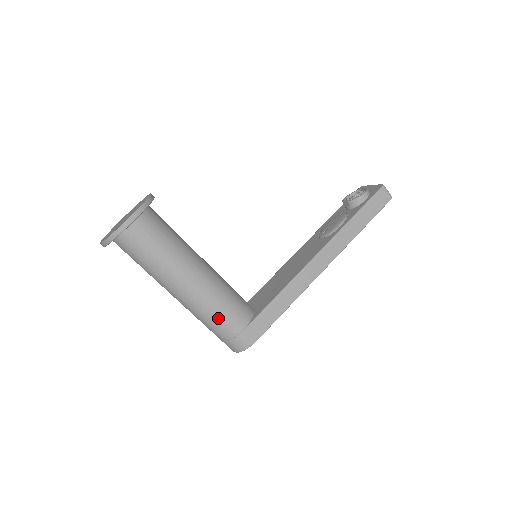
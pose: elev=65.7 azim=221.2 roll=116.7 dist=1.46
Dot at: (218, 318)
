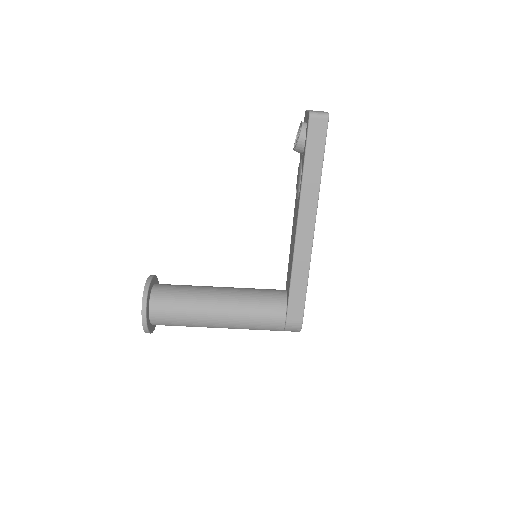
Dot at: (260, 325)
